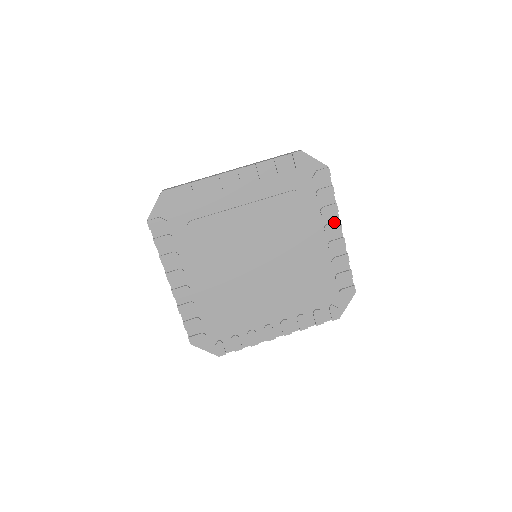
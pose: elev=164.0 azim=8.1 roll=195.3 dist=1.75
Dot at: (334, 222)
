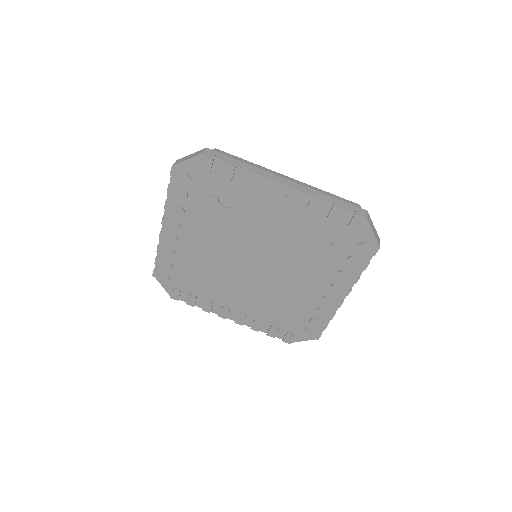
Dot at: (265, 186)
